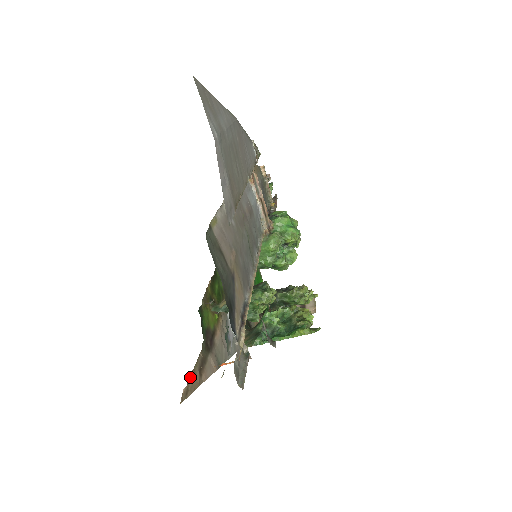
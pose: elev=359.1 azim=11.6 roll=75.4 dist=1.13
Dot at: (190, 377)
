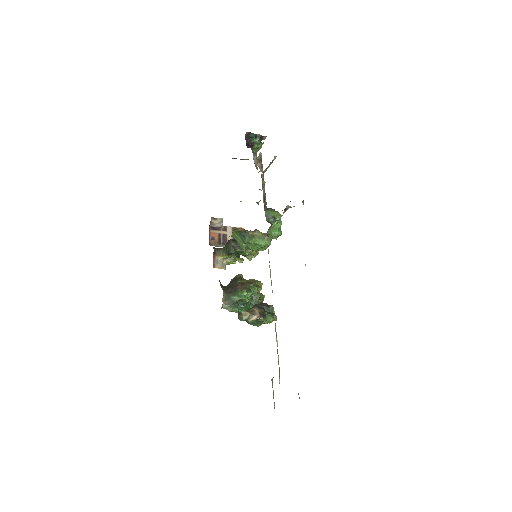
Dot at: occluded
